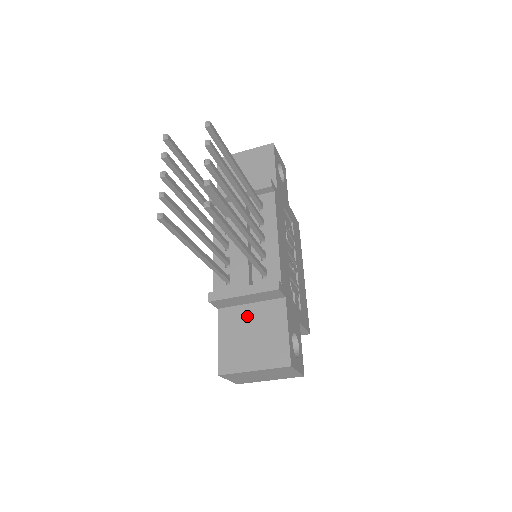
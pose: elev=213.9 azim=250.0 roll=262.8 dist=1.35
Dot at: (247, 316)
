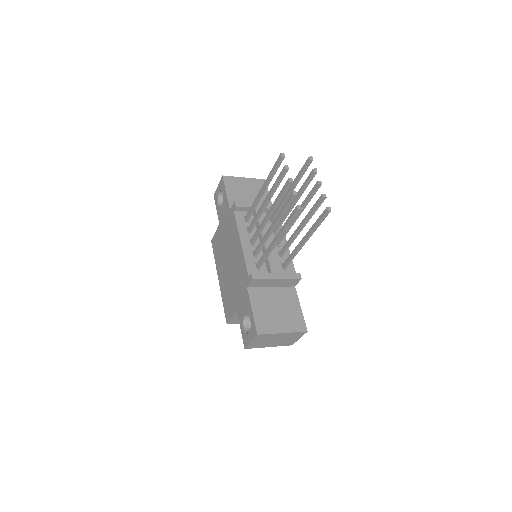
Dot at: (271, 295)
